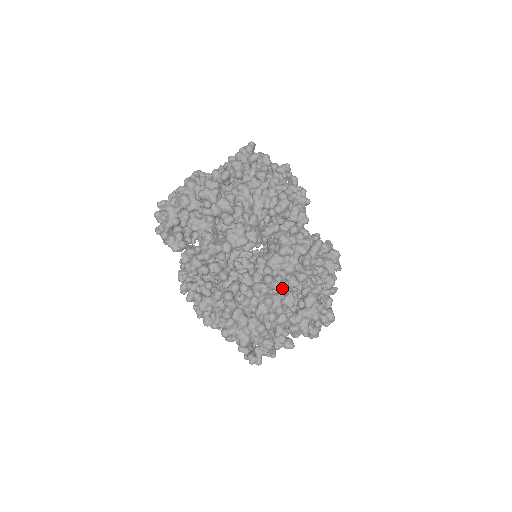
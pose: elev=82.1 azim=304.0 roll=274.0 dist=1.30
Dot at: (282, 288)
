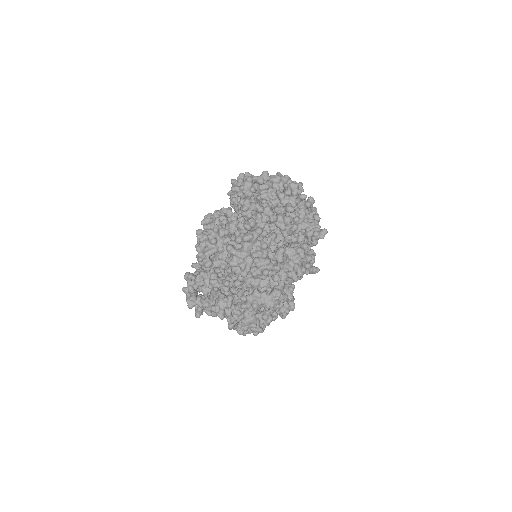
Dot at: (279, 265)
